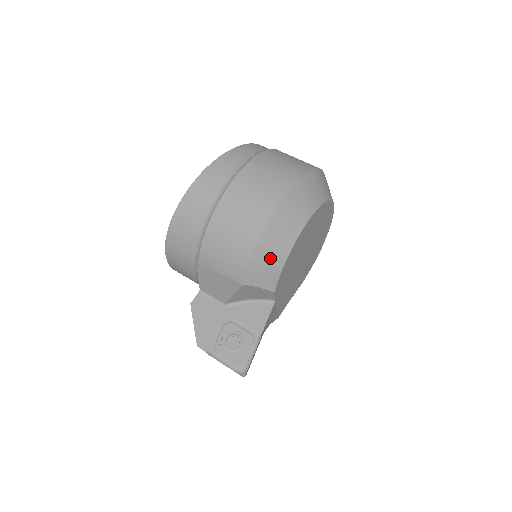
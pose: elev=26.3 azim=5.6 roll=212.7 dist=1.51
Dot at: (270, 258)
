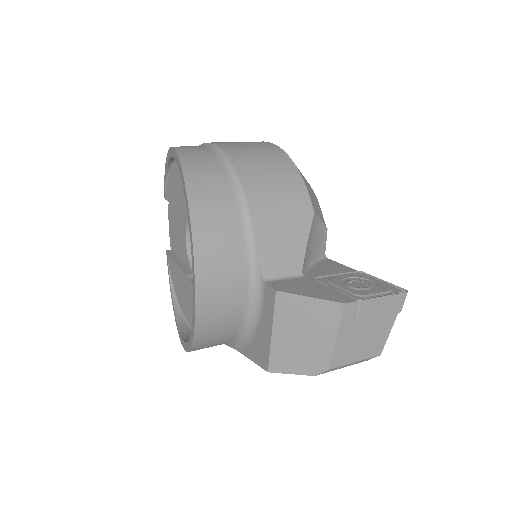
Dot at: (307, 183)
